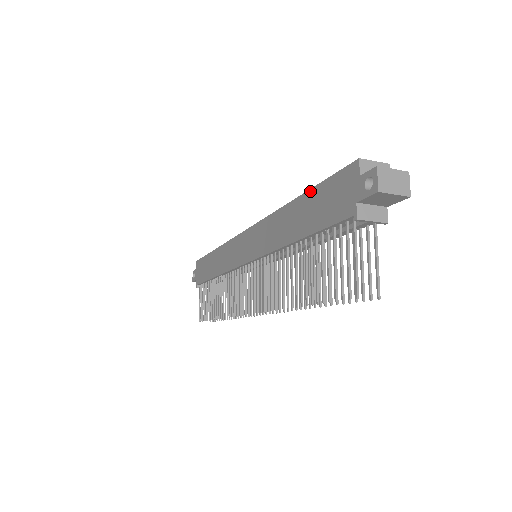
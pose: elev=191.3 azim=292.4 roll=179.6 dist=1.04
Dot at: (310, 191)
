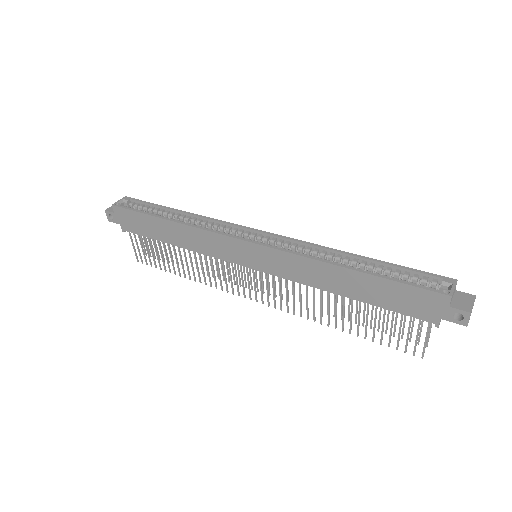
Dot at: (378, 278)
